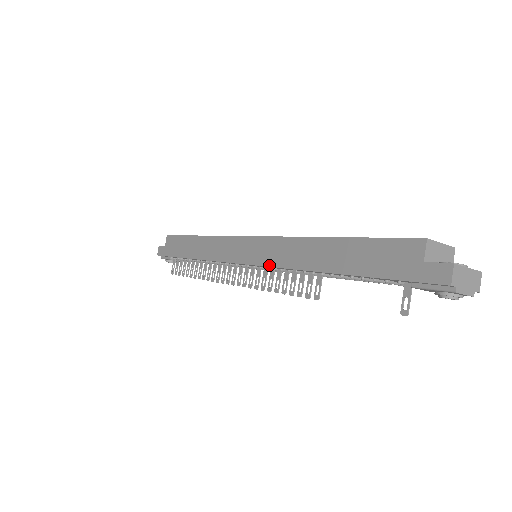
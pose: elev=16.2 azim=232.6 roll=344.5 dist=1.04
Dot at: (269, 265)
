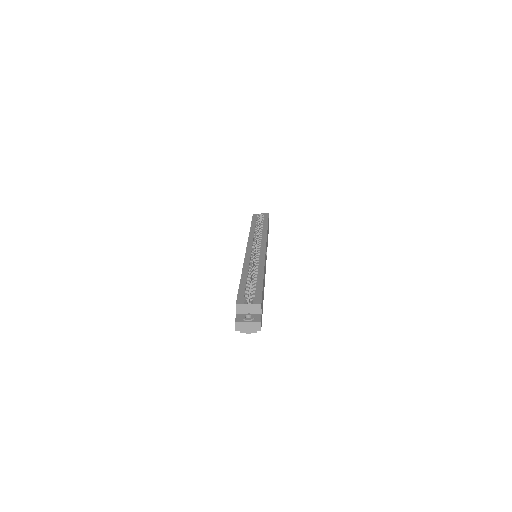
Dot at: occluded
